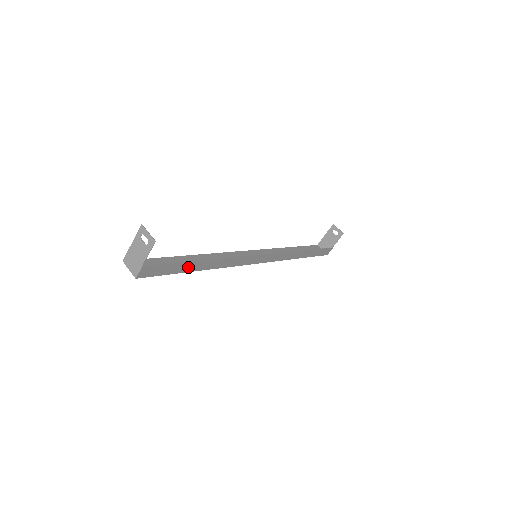
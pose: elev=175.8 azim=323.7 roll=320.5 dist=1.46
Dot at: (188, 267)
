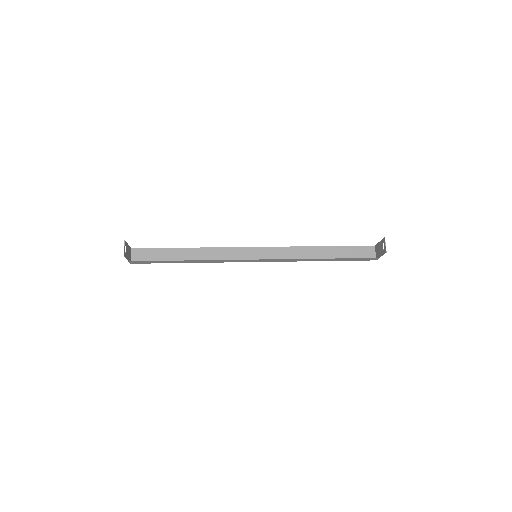
Dot at: (172, 262)
